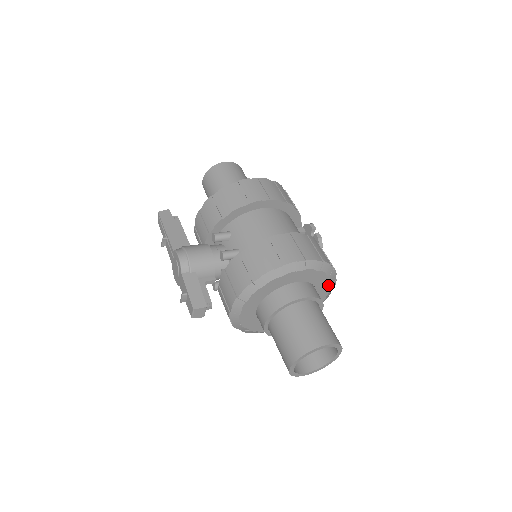
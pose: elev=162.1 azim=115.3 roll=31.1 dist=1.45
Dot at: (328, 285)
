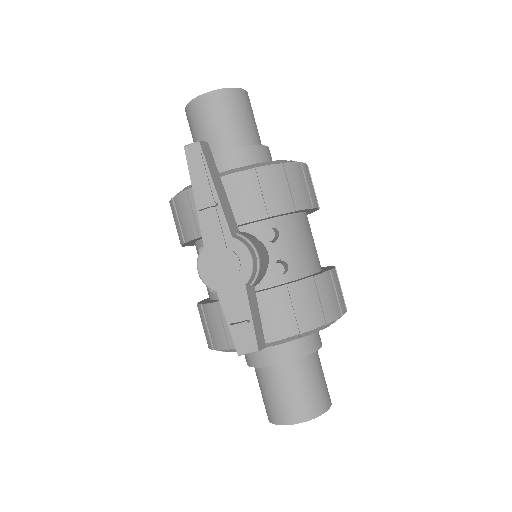
Dot at: occluded
